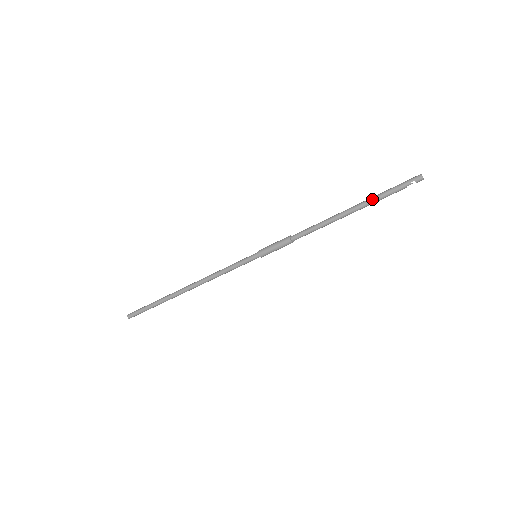
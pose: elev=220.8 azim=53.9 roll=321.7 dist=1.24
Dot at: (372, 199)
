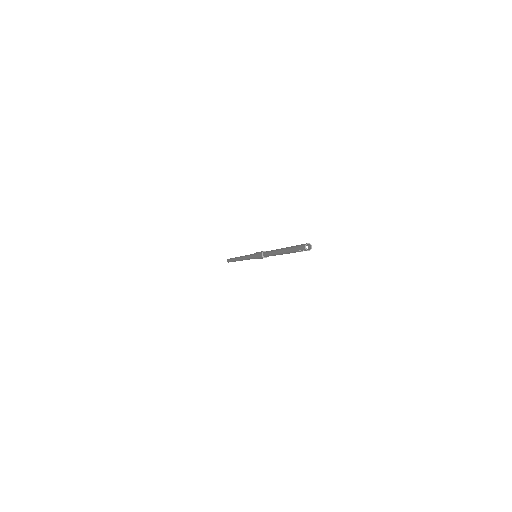
Dot at: (287, 251)
